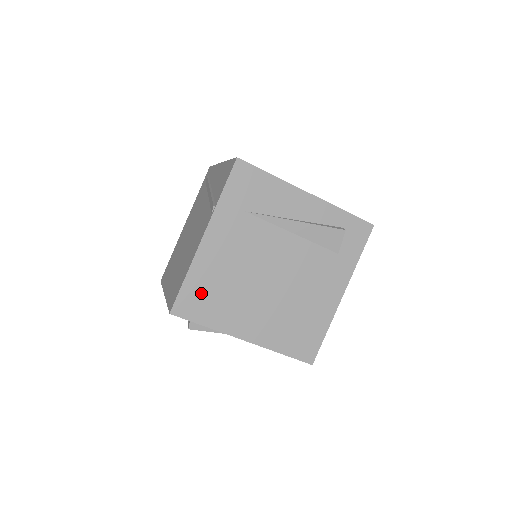
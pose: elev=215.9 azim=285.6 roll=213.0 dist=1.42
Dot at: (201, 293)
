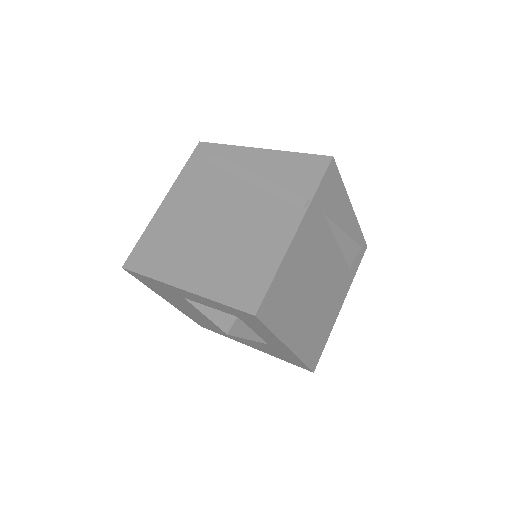
Dot at: (279, 294)
